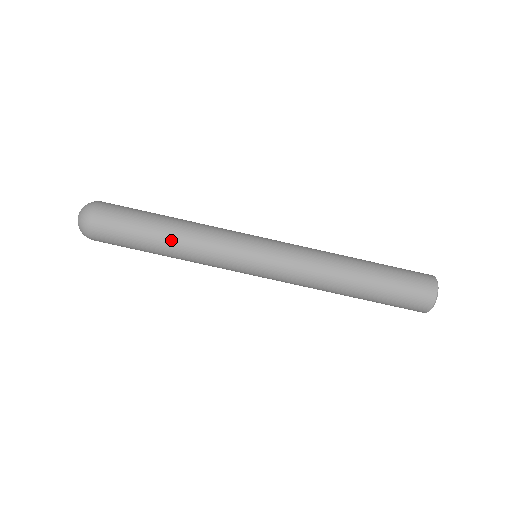
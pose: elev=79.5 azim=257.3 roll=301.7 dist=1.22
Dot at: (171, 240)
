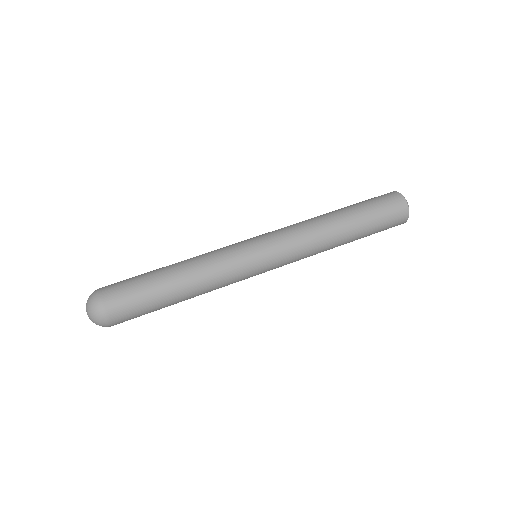
Dot at: (178, 269)
